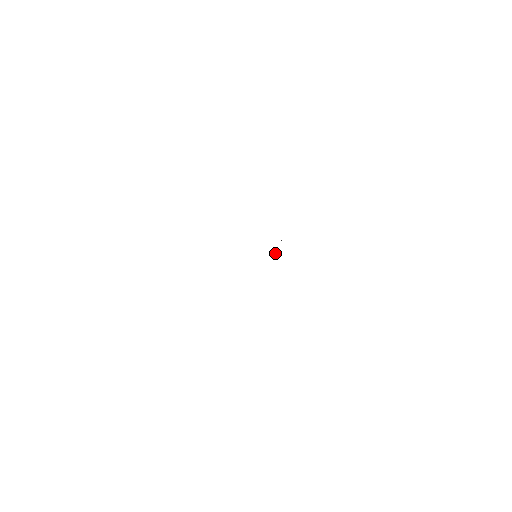
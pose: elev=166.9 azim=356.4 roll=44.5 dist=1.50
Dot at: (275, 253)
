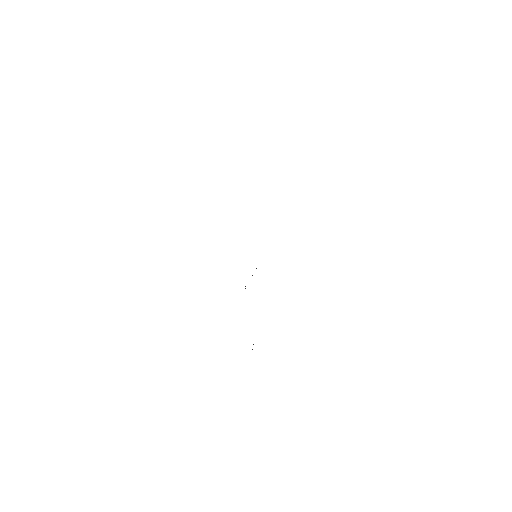
Dot at: occluded
